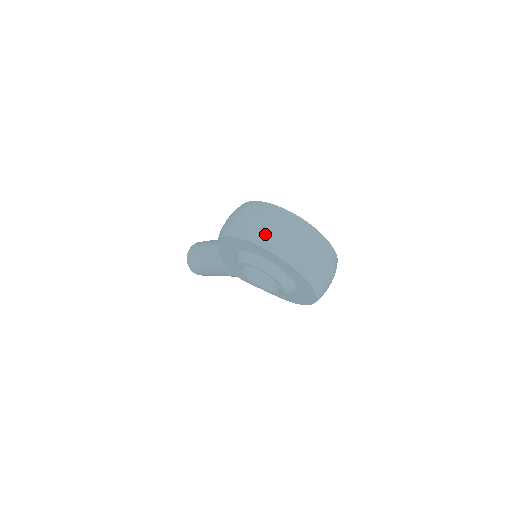
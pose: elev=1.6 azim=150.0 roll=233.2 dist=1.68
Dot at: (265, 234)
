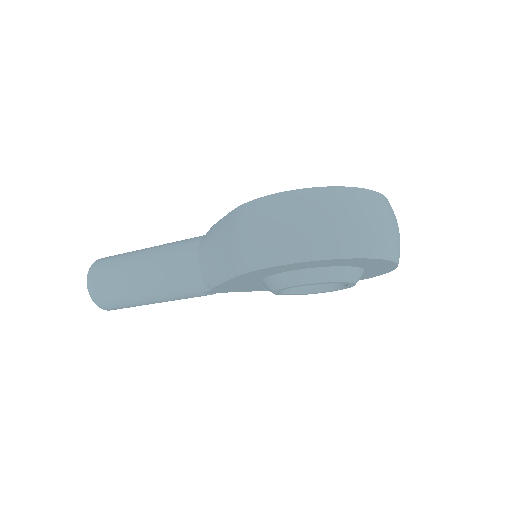
Dot at: (357, 238)
